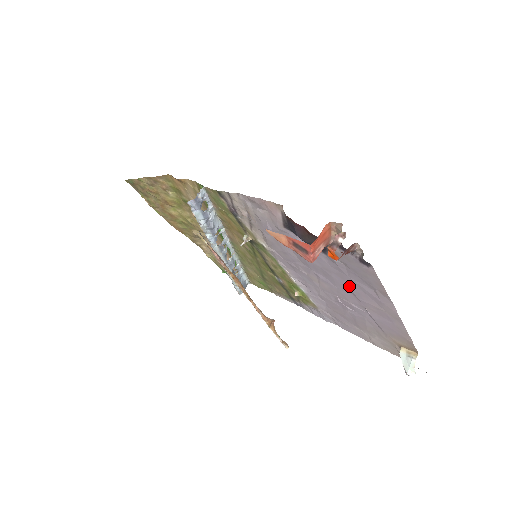
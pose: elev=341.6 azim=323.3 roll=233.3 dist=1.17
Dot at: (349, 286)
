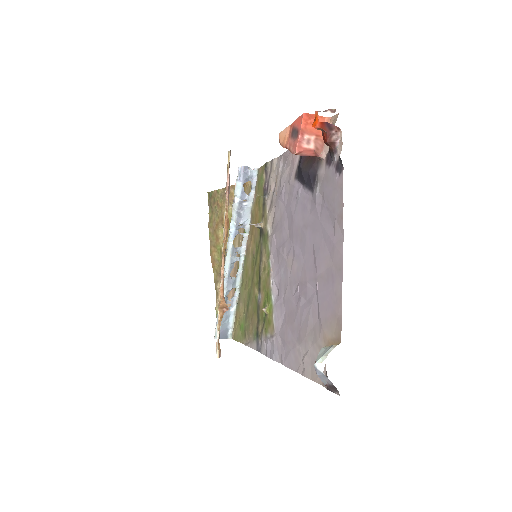
Dot at: (315, 241)
